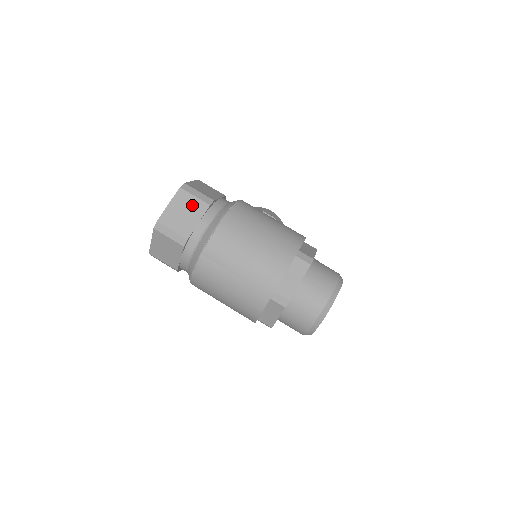
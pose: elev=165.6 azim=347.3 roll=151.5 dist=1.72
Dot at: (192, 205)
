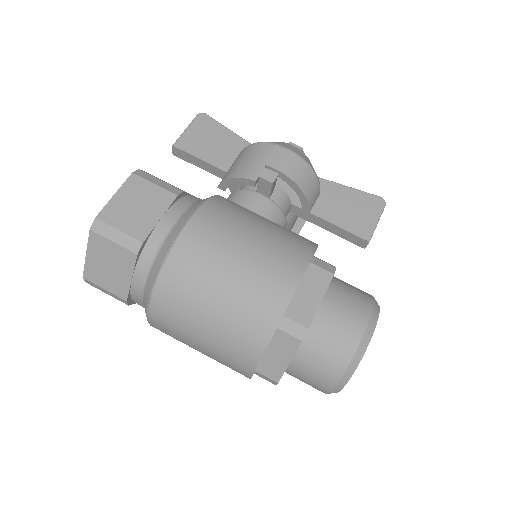
Dot at: (114, 255)
